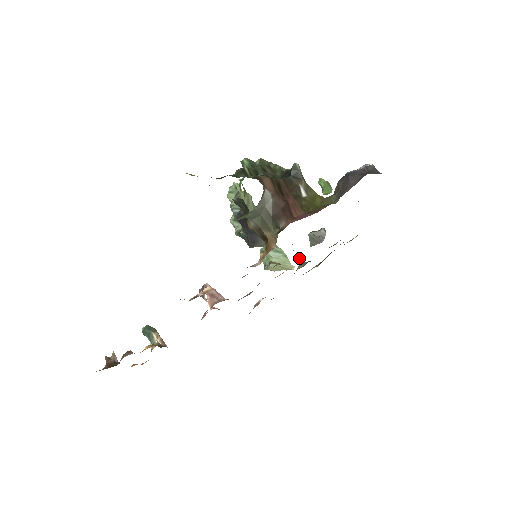
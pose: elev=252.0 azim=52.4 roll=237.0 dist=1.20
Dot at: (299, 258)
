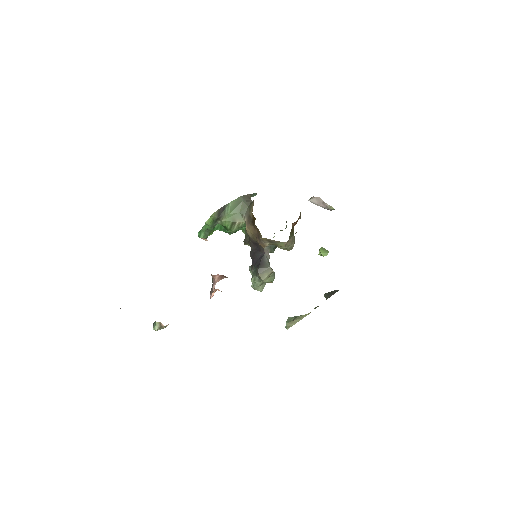
Dot at: (316, 307)
